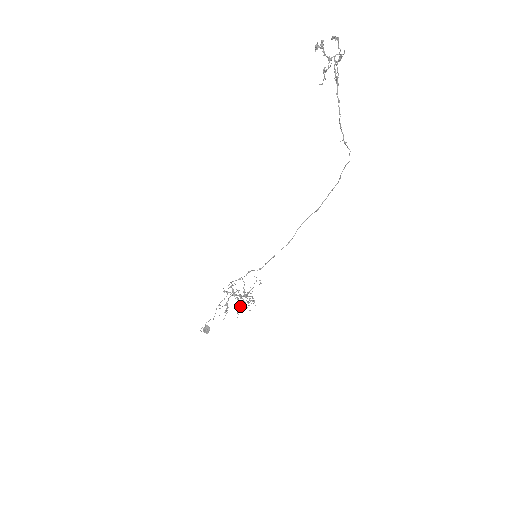
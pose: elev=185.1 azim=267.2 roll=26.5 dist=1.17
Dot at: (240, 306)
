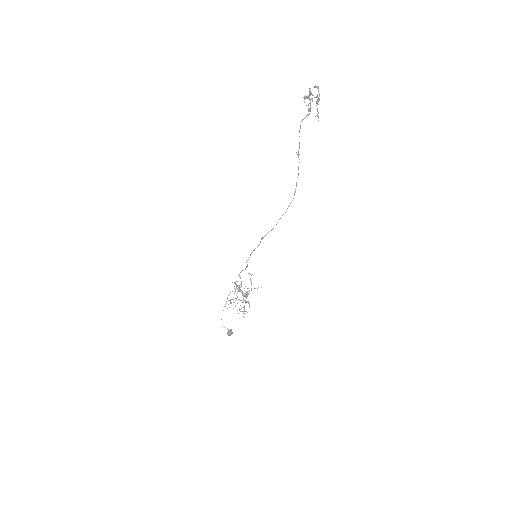
Dot at: (243, 307)
